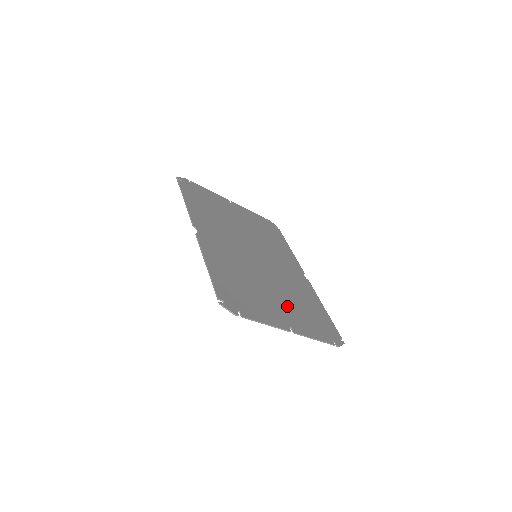
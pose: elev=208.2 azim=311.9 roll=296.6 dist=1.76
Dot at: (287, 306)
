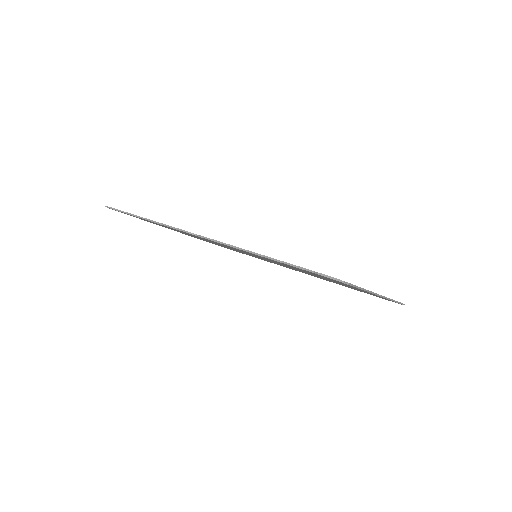
Dot at: occluded
